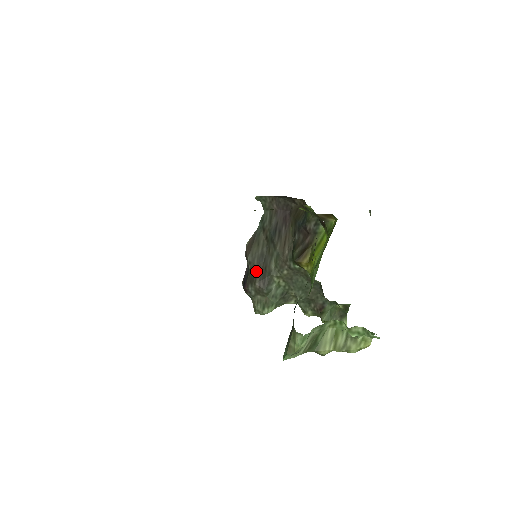
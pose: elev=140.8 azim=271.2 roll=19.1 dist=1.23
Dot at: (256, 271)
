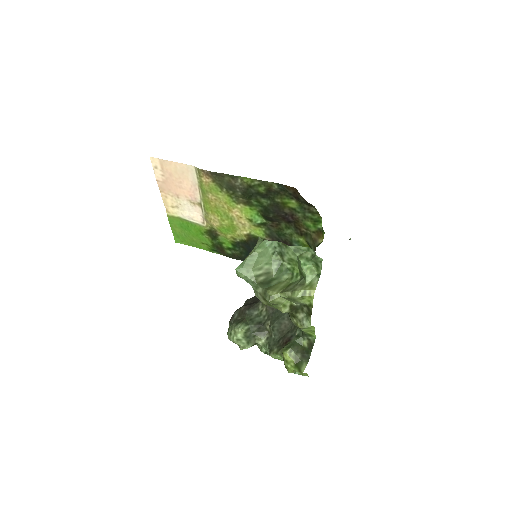
Dot at: occluded
